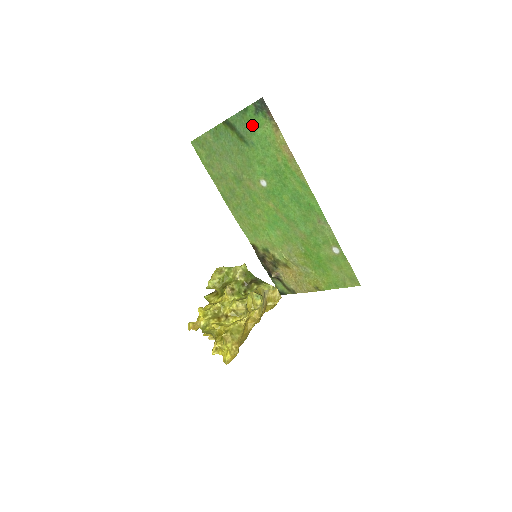
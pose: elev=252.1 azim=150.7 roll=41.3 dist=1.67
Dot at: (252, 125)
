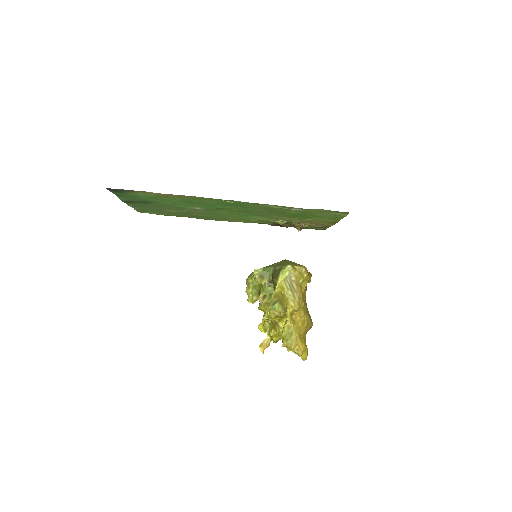
Dot at: (133, 197)
